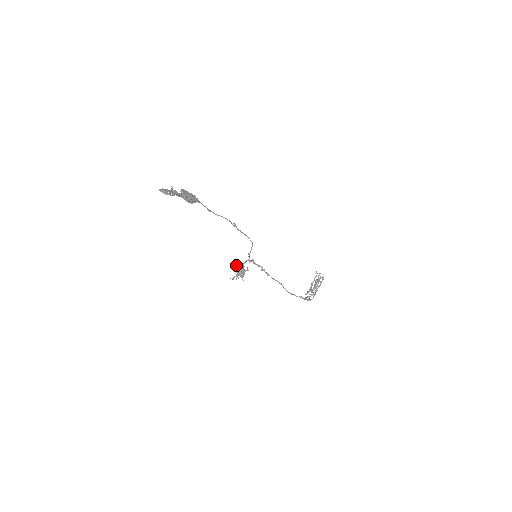
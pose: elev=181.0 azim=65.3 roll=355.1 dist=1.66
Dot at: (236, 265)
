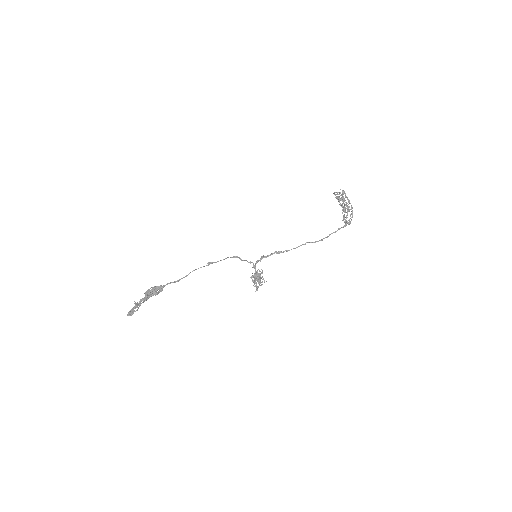
Dot at: occluded
